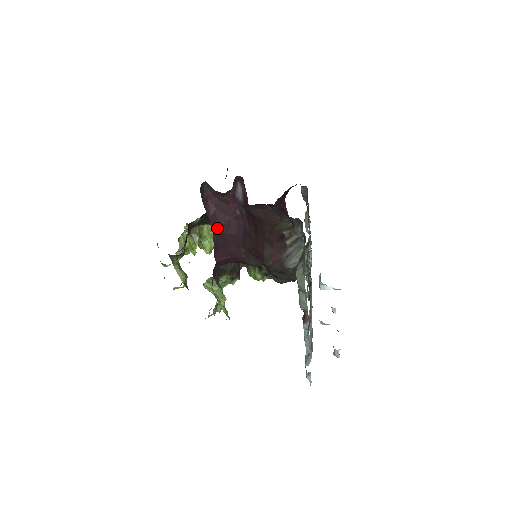
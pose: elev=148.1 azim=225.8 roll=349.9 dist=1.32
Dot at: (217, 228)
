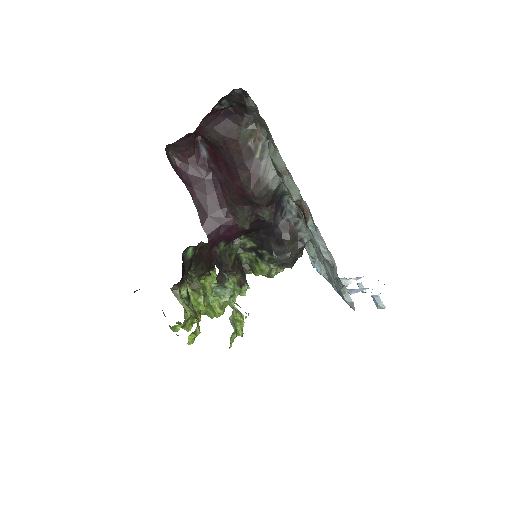
Dot at: (195, 192)
